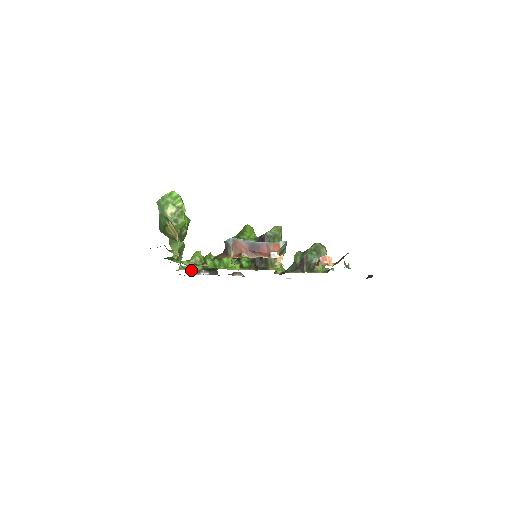
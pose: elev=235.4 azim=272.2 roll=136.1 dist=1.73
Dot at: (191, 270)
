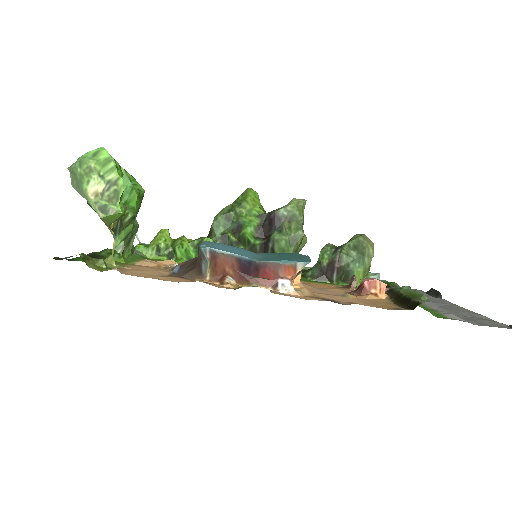
Dot at: occluded
